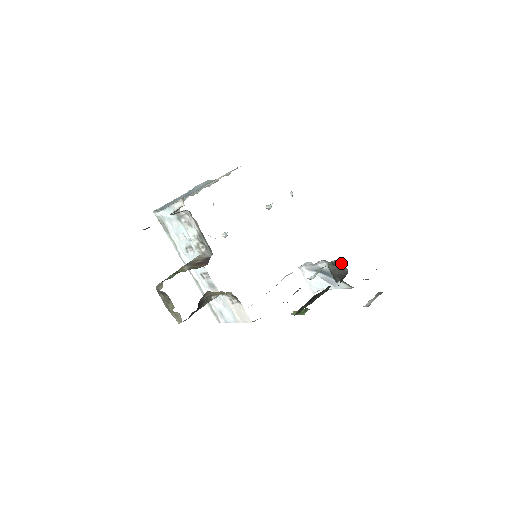
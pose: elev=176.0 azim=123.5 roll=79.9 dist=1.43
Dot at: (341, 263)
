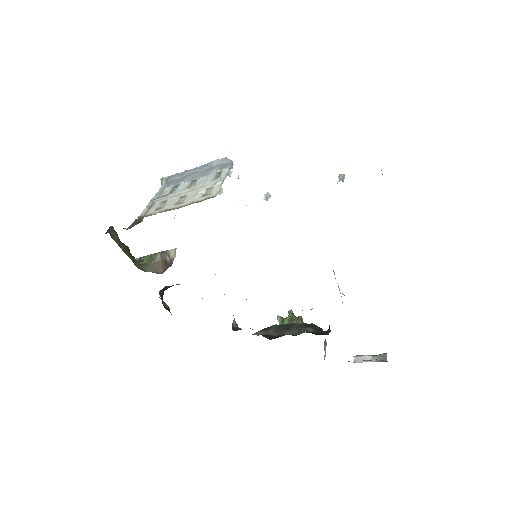
Dot at: occluded
